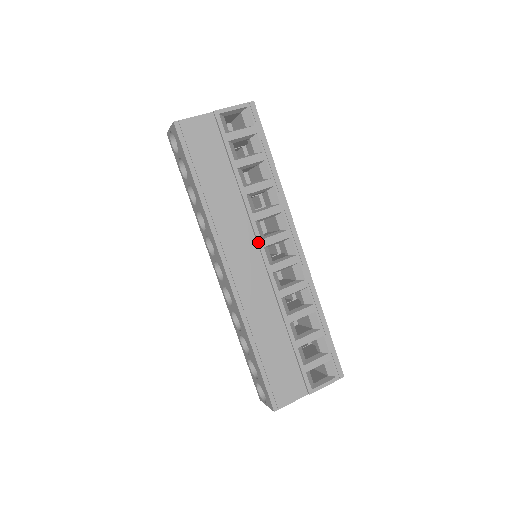
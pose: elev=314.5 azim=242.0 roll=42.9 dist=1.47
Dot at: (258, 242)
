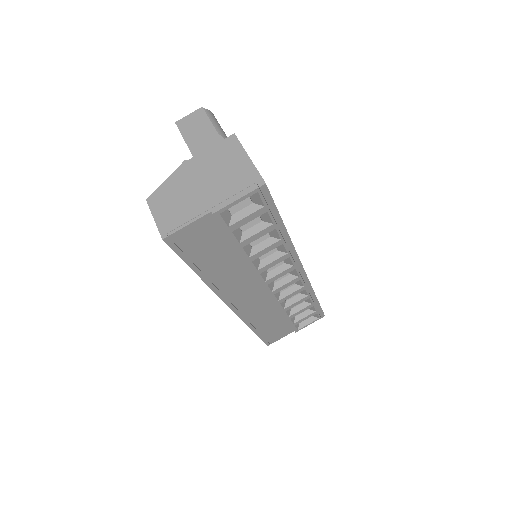
Dot at: (262, 284)
